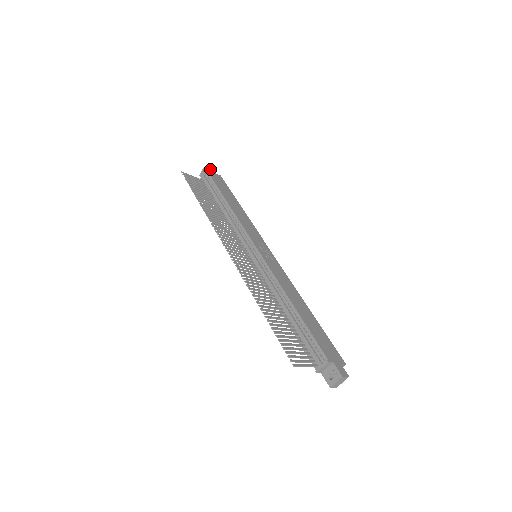
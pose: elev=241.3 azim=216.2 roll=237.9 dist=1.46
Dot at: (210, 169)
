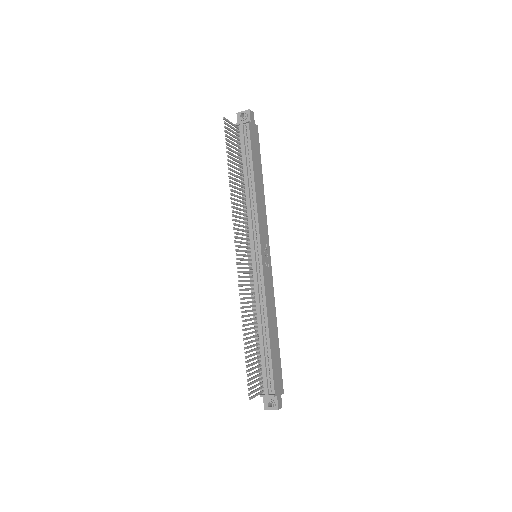
Dot at: (251, 116)
